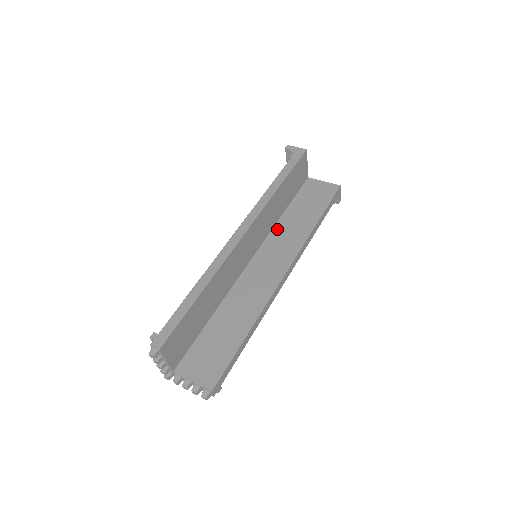
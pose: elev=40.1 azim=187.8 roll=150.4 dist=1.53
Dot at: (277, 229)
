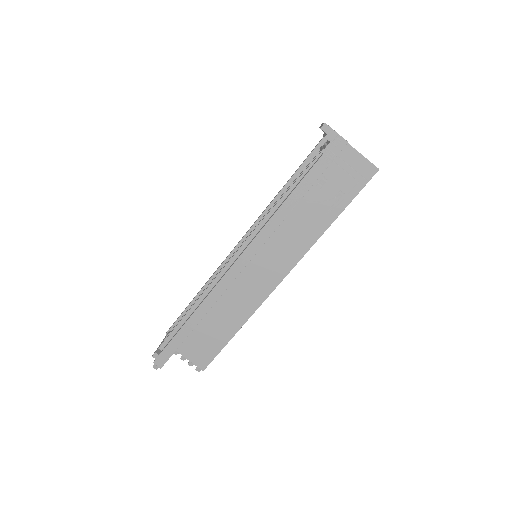
Dot at: (286, 220)
